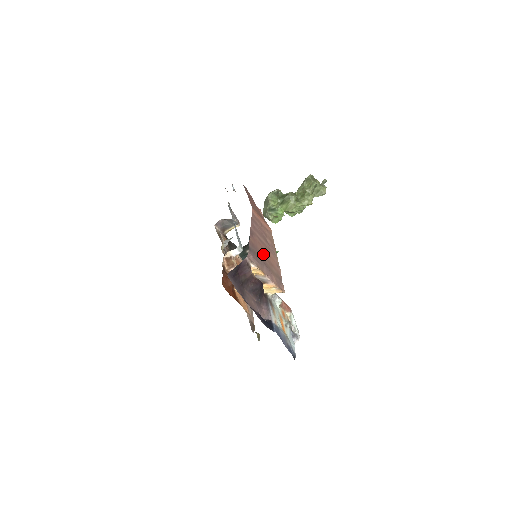
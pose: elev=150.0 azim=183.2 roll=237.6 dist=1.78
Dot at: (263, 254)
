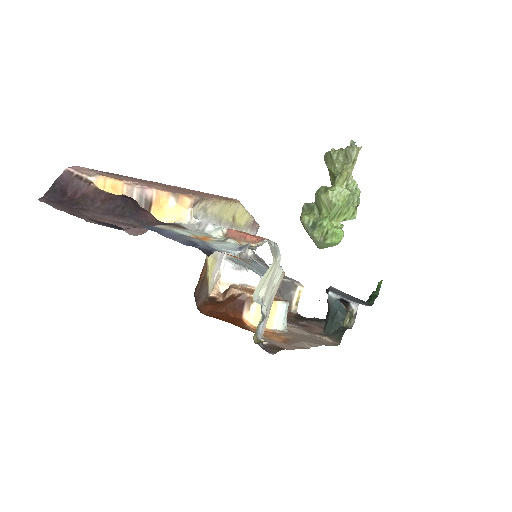
Dot at: occluded
